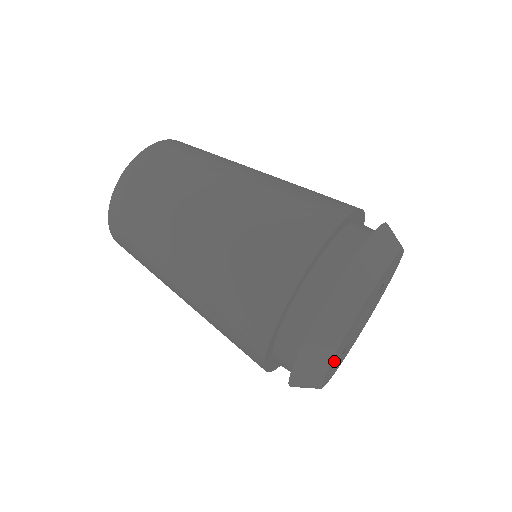
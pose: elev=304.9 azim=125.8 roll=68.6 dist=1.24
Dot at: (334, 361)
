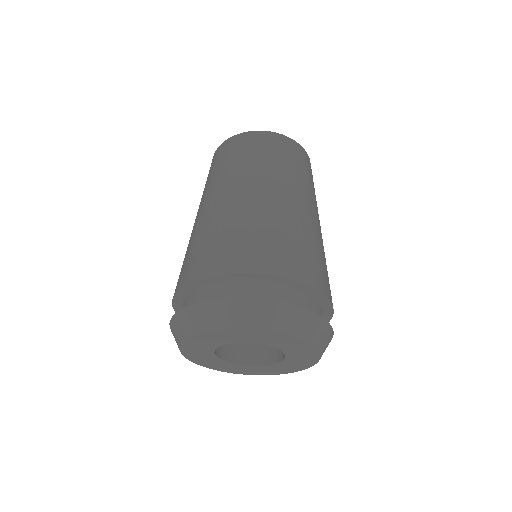
Dot at: (195, 353)
